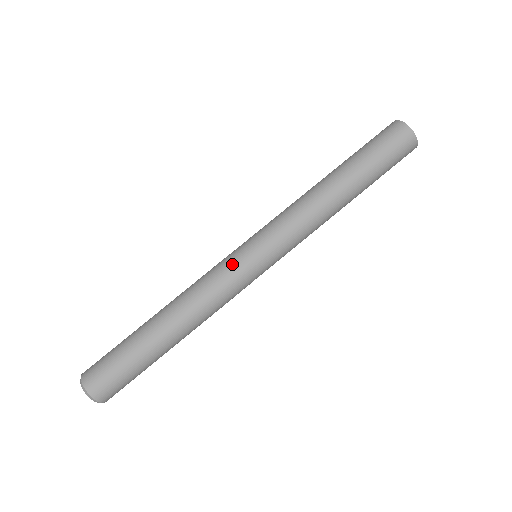
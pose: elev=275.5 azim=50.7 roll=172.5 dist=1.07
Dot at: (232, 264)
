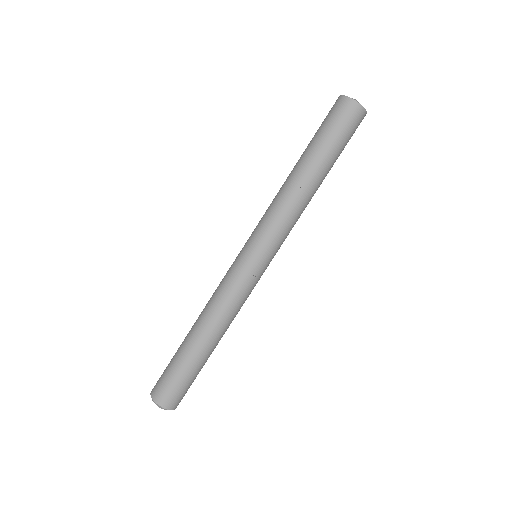
Dot at: (251, 280)
